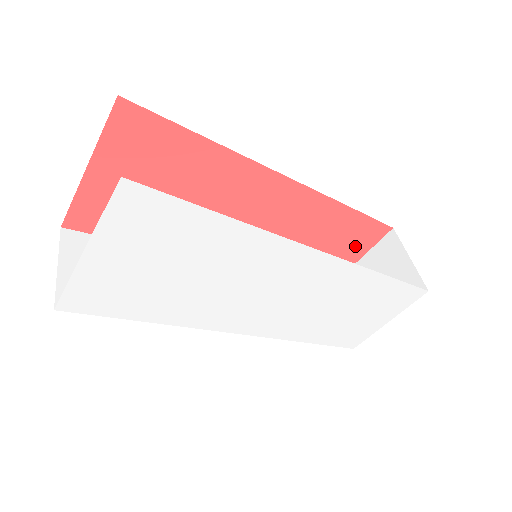
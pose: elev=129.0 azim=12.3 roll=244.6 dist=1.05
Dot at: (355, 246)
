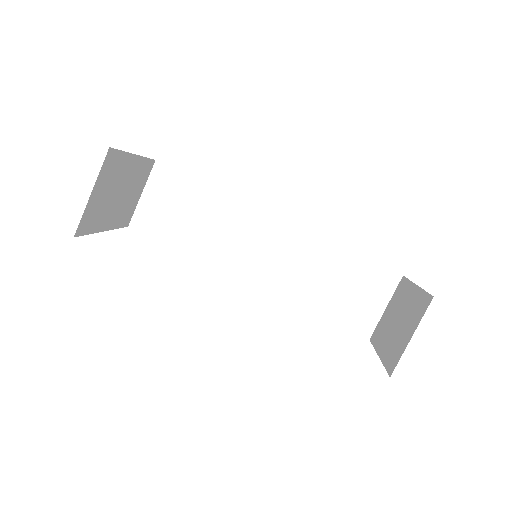
Dot at: occluded
